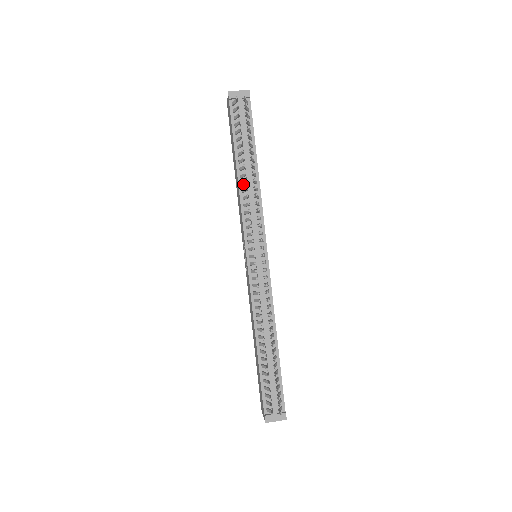
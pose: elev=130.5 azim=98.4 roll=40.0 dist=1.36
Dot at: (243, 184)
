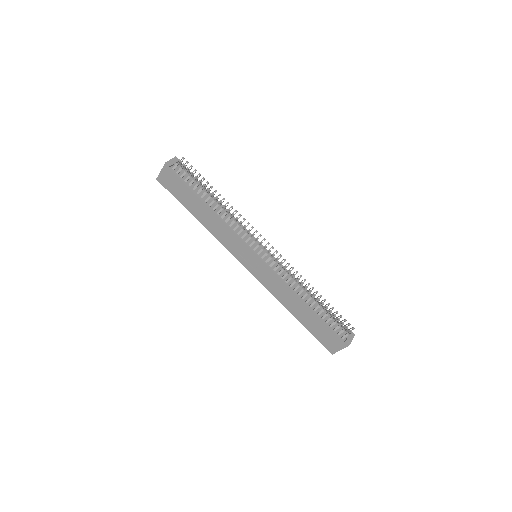
Dot at: (220, 212)
